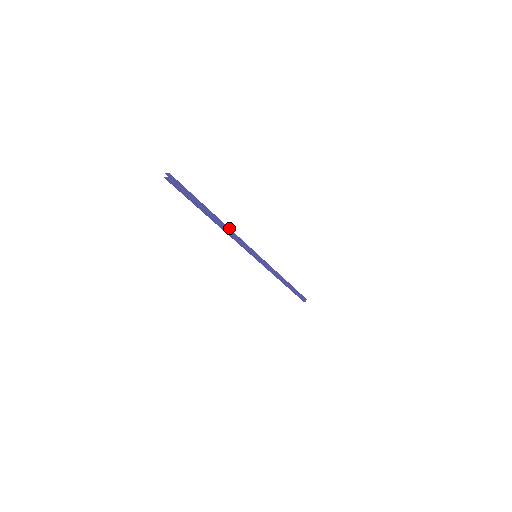
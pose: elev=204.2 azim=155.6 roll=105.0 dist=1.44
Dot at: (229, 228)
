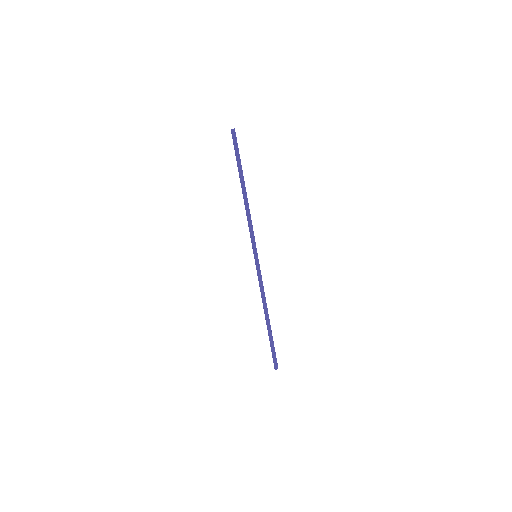
Dot at: occluded
